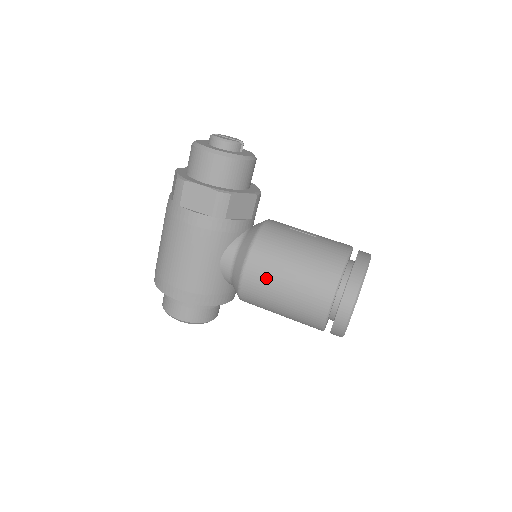
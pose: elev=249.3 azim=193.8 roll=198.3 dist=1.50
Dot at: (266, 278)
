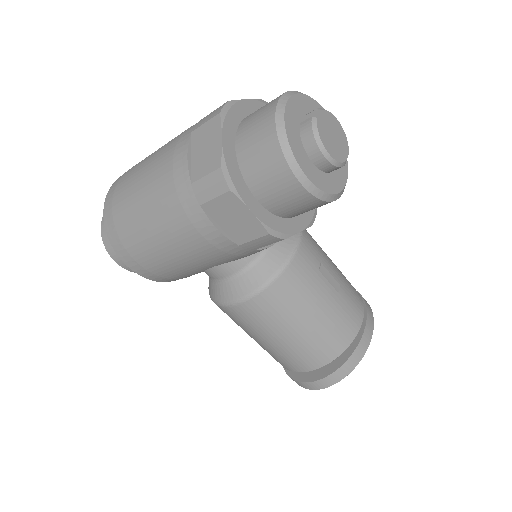
Dot at: (257, 323)
